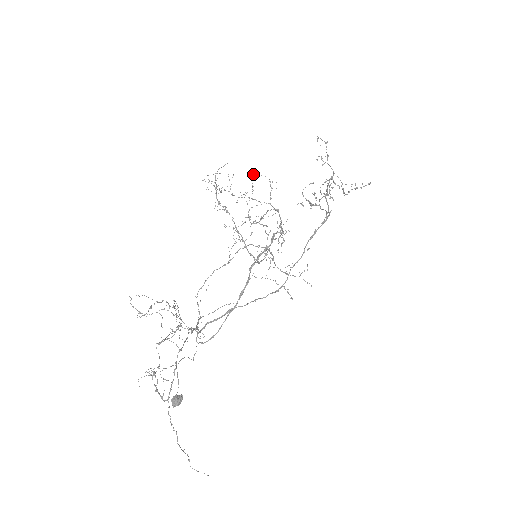
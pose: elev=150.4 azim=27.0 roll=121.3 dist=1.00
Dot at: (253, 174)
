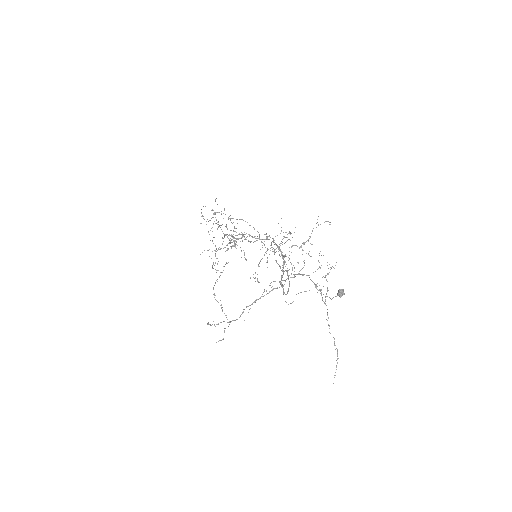
Dot at: occluded
